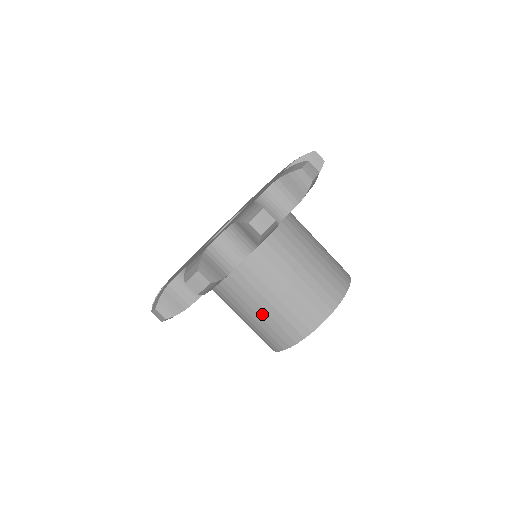
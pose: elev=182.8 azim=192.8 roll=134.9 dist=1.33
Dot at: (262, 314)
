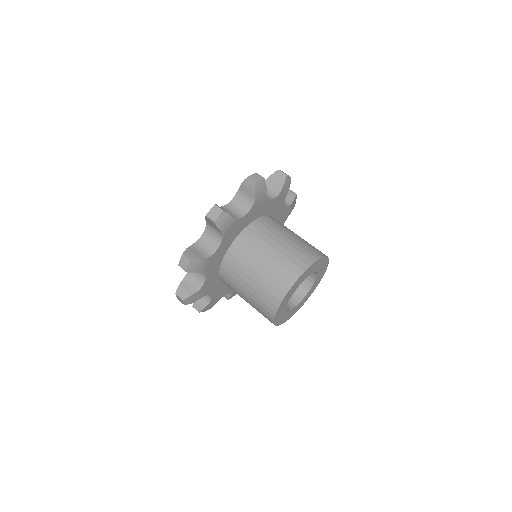
Dot at: occluded
